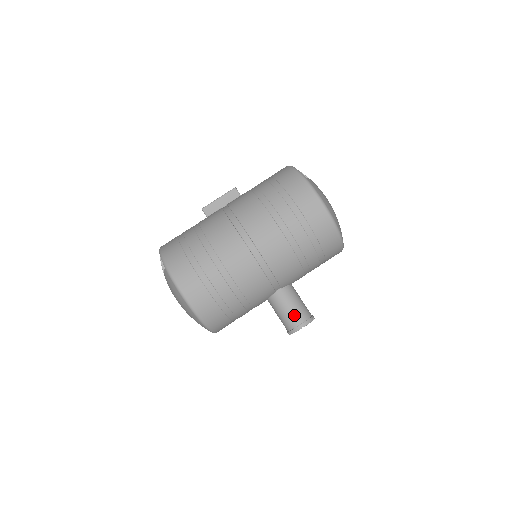
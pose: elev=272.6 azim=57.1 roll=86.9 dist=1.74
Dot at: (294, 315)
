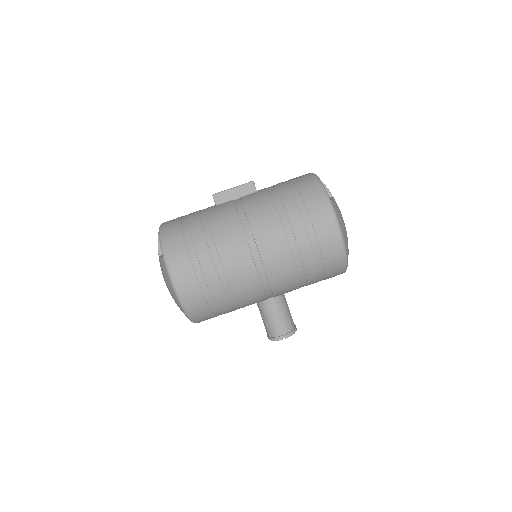
Dot at: (279, 325)
